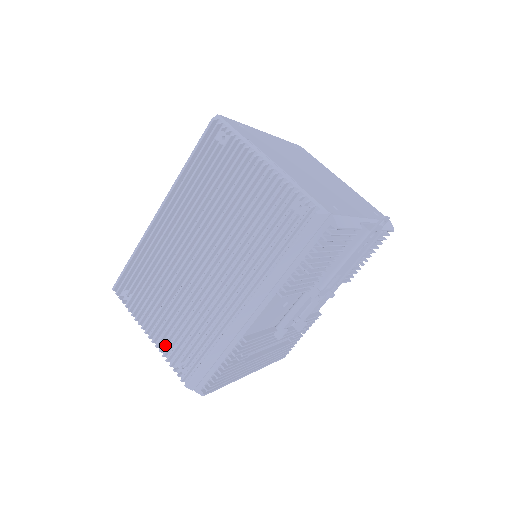
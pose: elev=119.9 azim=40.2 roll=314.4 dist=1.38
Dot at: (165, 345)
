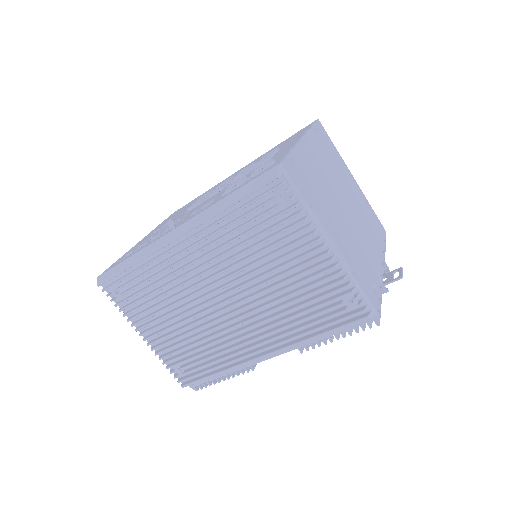
Dot at: (163, 351)
